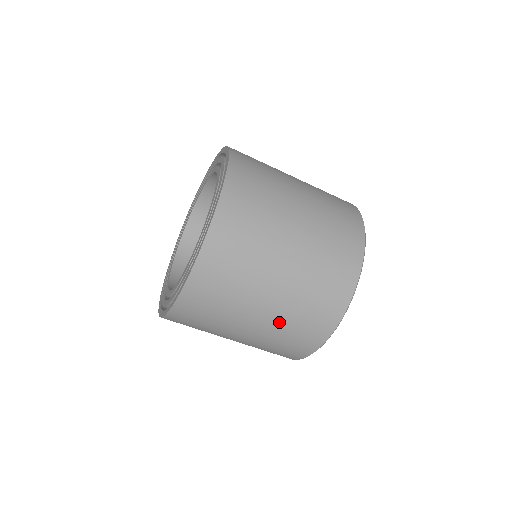
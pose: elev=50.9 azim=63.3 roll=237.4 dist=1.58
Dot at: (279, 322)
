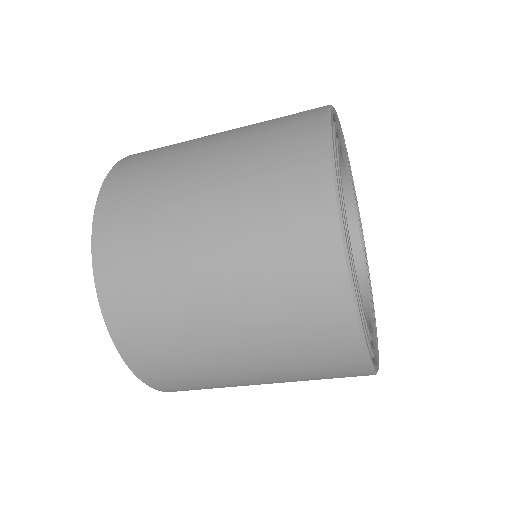
Dot at: occluded
